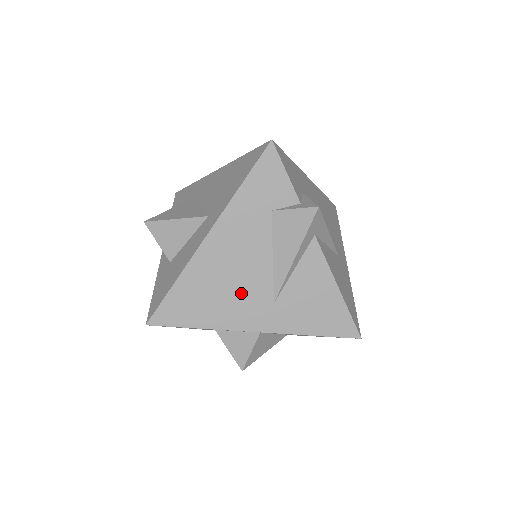
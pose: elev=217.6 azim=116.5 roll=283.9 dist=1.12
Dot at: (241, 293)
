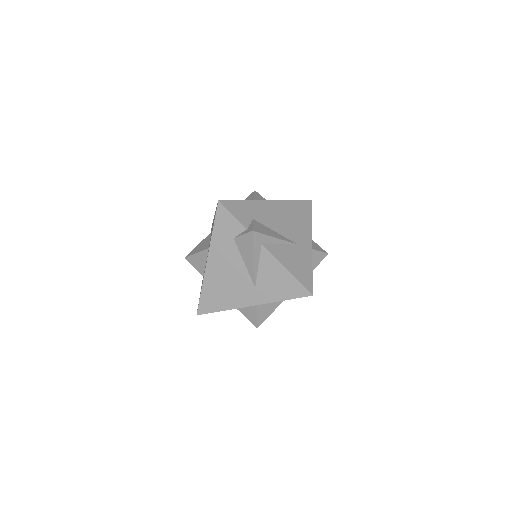
Dot at: (236, 287)
